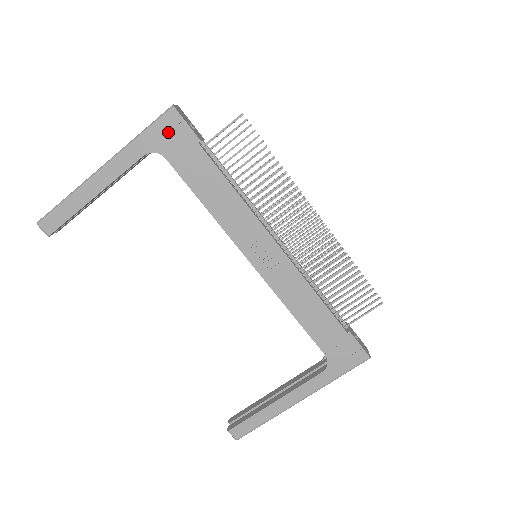
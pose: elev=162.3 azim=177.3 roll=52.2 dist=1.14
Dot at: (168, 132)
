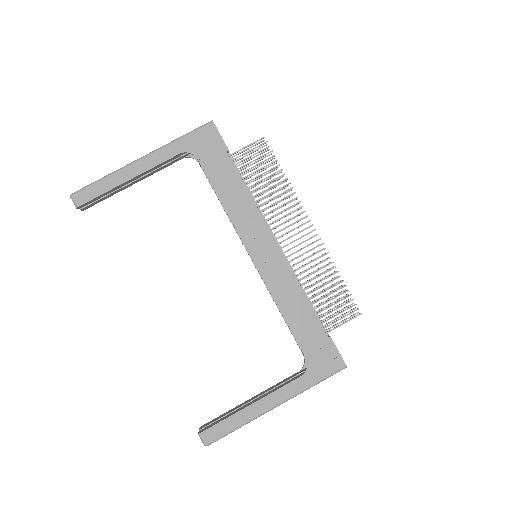
Dot at: (204, 139)
